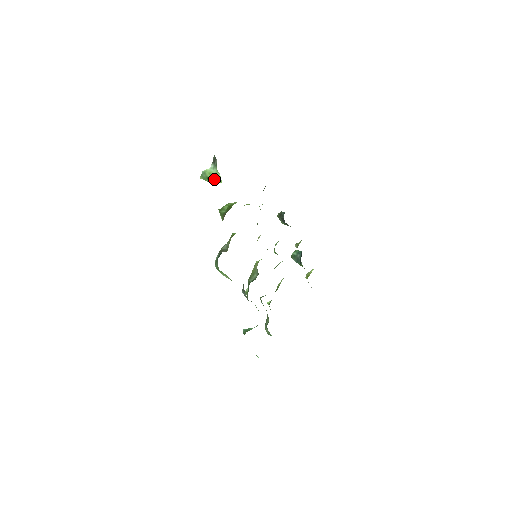
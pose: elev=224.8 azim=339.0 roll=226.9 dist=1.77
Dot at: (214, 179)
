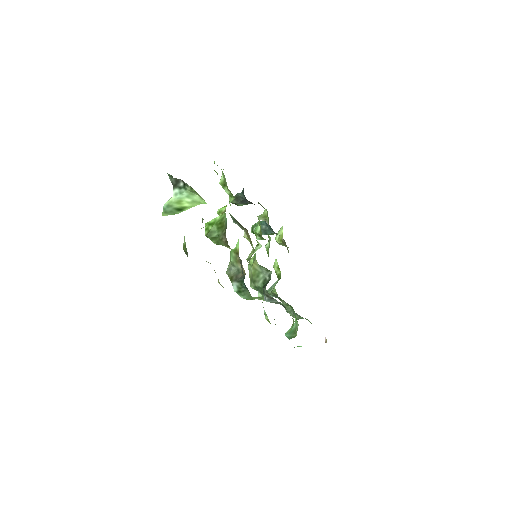
Dot at: (189, 205)
